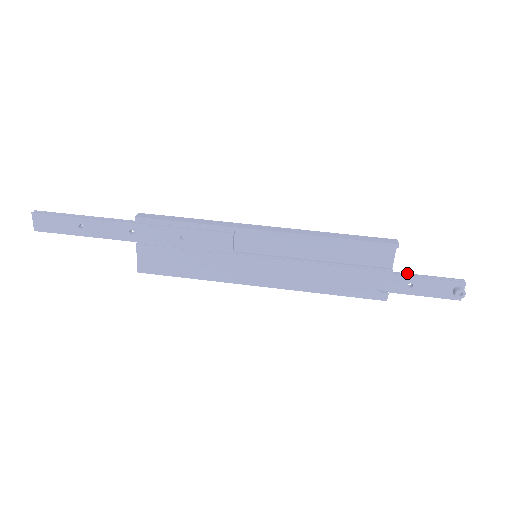
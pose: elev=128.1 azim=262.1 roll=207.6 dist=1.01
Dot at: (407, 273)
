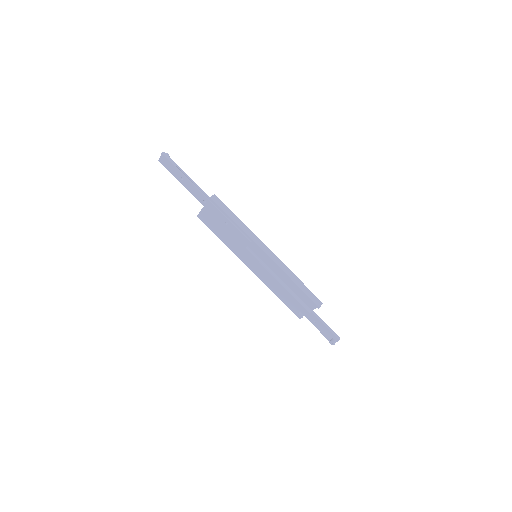
Dot at: (318, 316)
